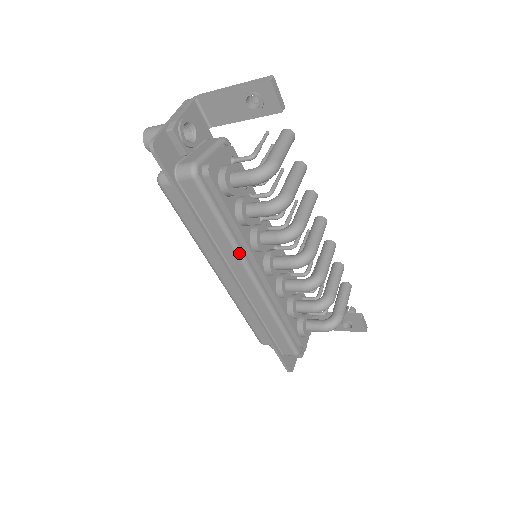
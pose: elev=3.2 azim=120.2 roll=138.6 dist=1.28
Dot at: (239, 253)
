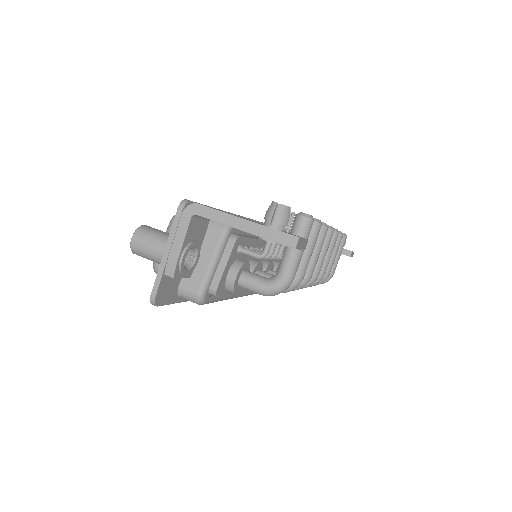
Dot at: occluded
